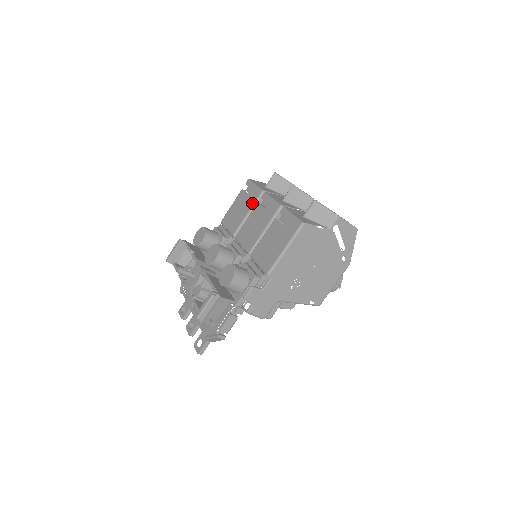
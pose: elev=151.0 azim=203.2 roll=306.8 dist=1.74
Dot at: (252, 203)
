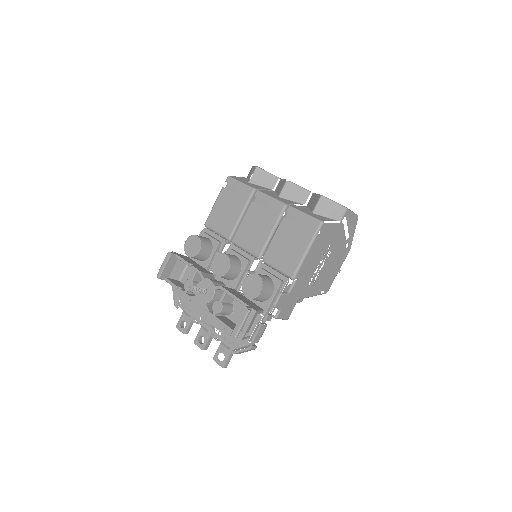
Dot at: (244, 203)
